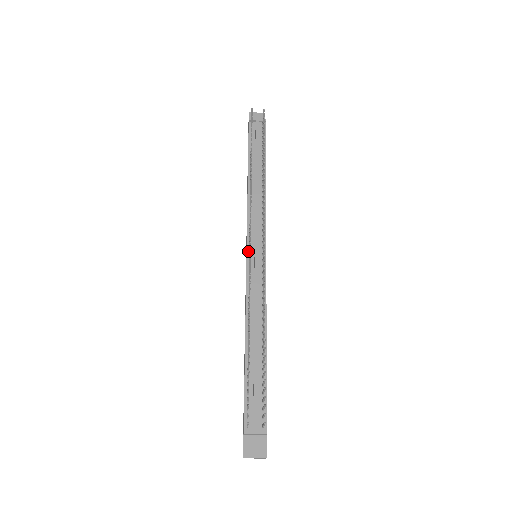
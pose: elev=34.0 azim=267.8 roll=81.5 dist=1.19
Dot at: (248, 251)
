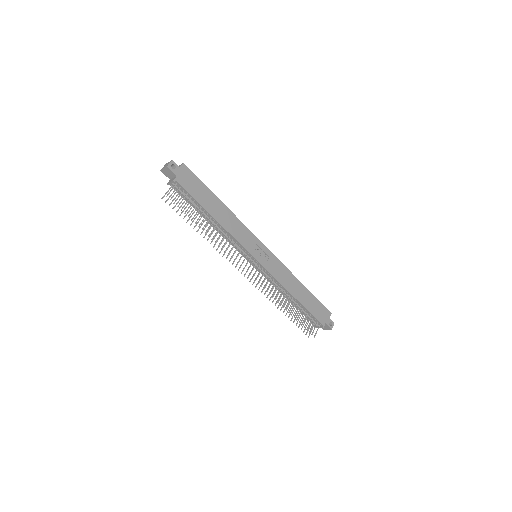
Dot at: (249, 262)
